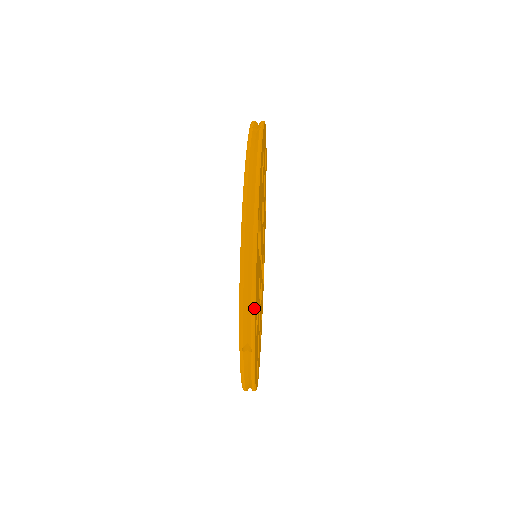
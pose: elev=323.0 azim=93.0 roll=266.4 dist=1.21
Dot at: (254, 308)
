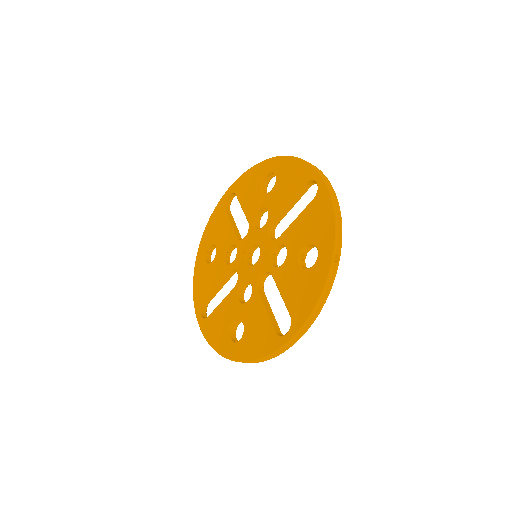
Dot at: occluded
